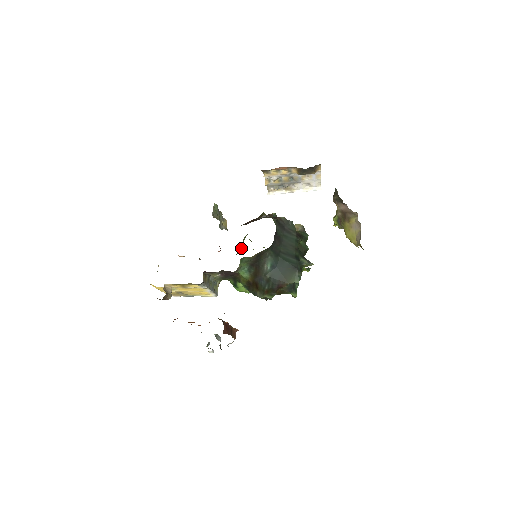
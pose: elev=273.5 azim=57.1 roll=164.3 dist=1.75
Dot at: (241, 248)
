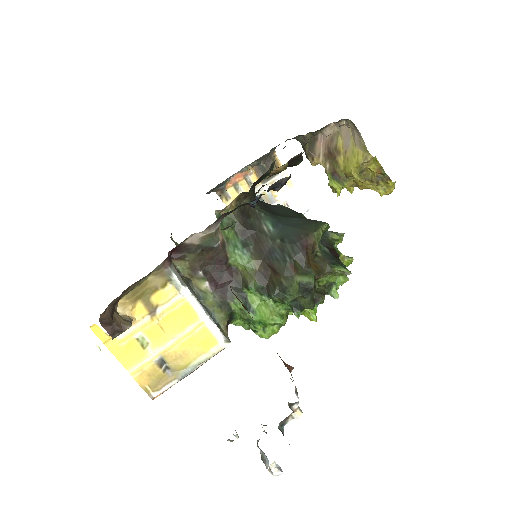
Dot at: occluded
